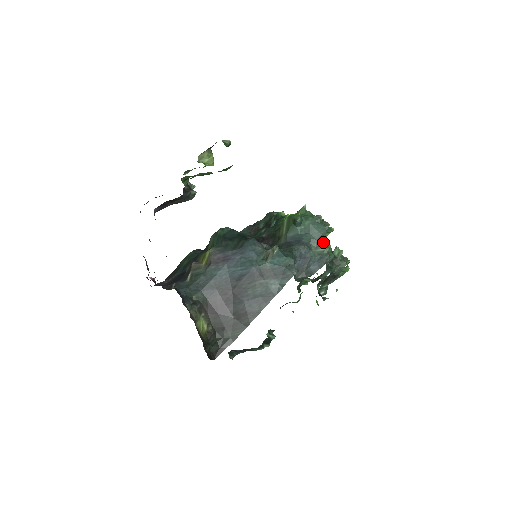
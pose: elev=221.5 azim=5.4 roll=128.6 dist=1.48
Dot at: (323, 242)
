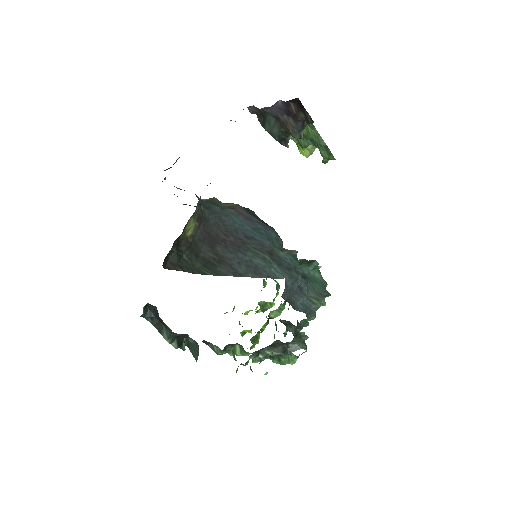
Dot at: (319, 298)
